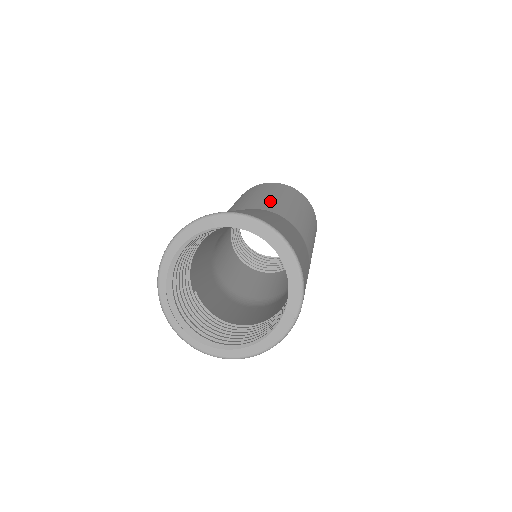
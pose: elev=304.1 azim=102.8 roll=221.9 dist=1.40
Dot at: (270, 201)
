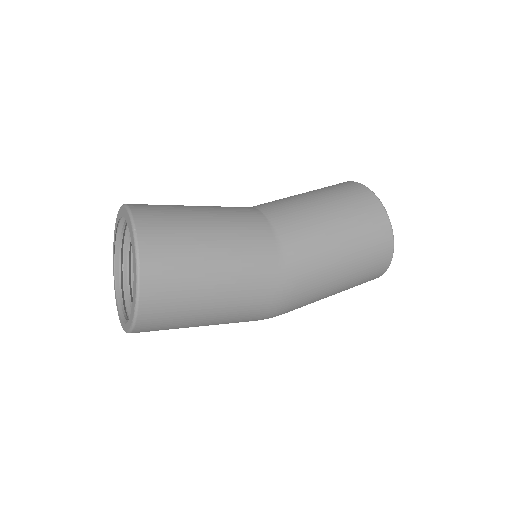
Dot at: (284, 199)
